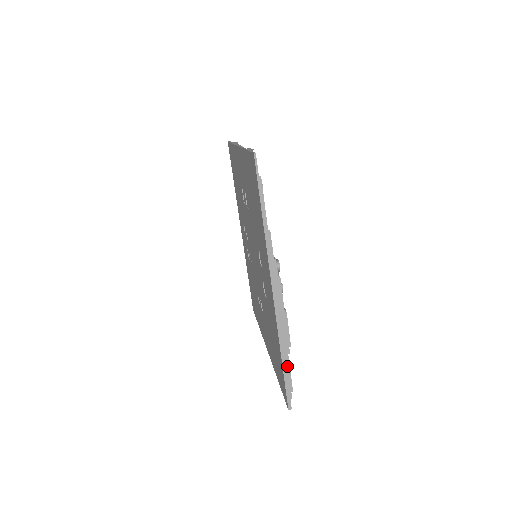
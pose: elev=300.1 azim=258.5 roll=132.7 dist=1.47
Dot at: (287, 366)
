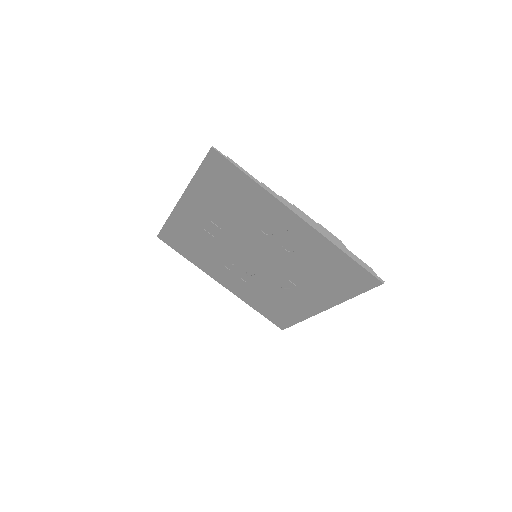
Dot at: (353, 256)
